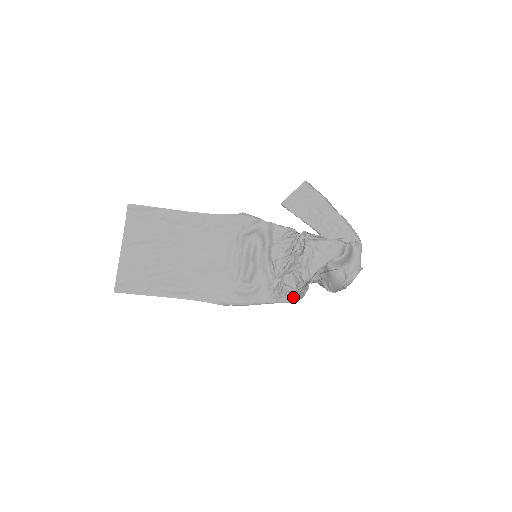
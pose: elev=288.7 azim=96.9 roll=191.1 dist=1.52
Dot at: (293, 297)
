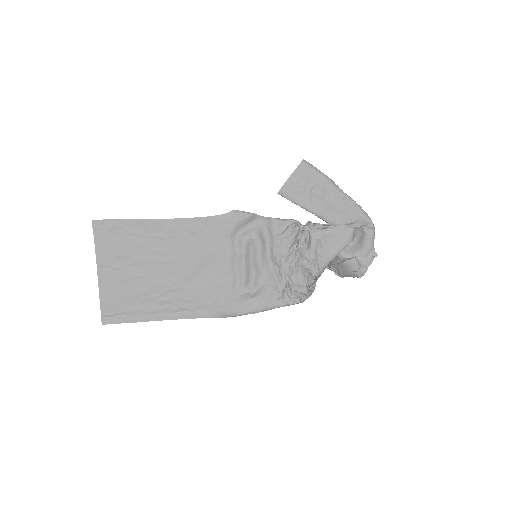
Dot at: (304, 296)
